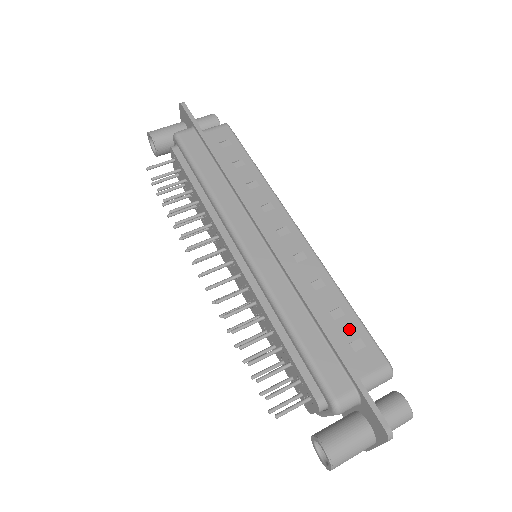
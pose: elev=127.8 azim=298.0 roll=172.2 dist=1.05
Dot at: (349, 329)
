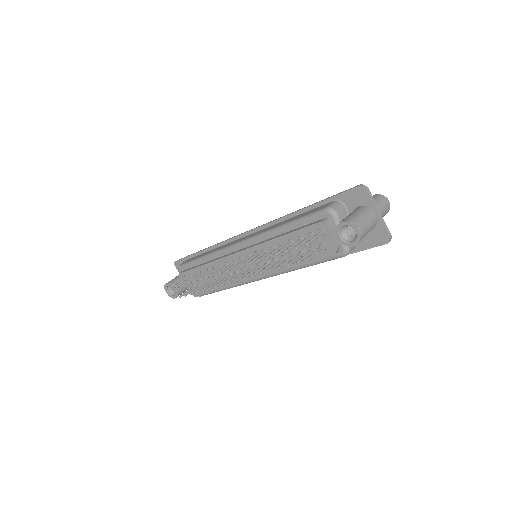
Dot at: occluded
